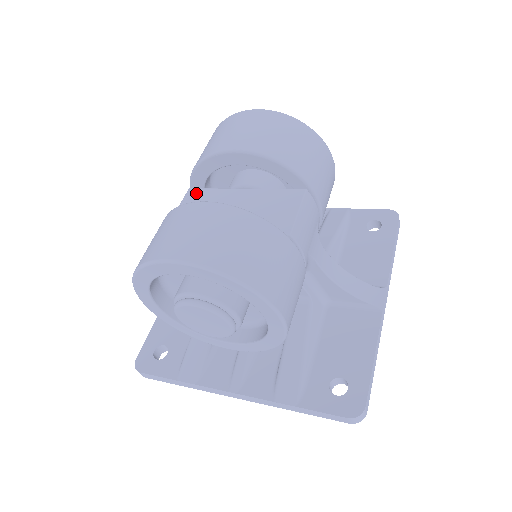
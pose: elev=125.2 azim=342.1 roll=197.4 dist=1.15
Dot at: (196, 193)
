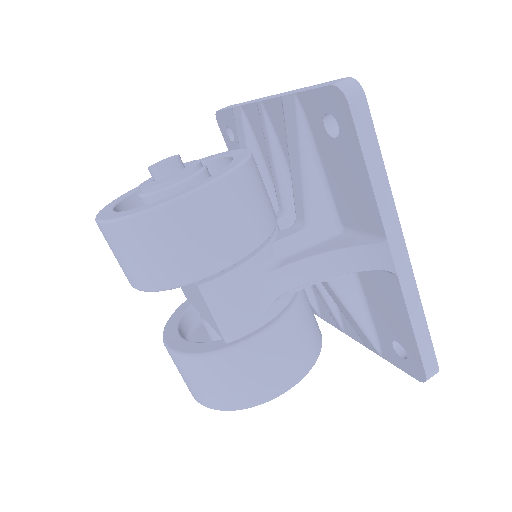
Dot at: occluded
